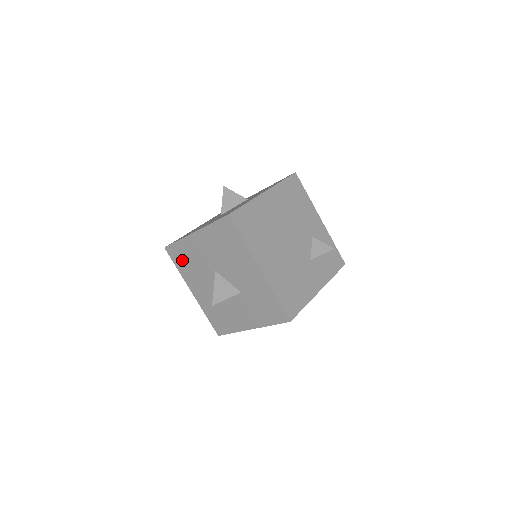
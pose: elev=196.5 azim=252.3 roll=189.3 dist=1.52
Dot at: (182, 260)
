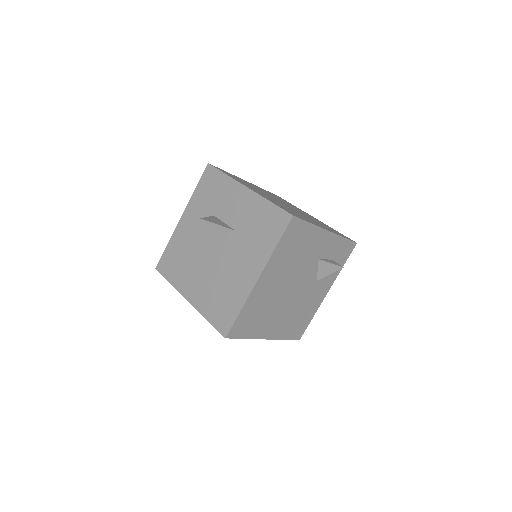
Dot at: occluded
